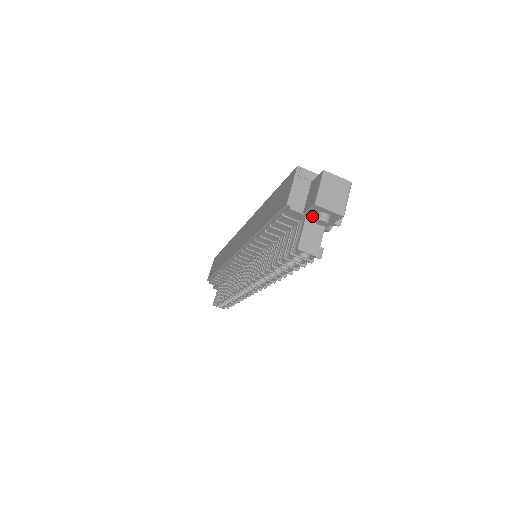
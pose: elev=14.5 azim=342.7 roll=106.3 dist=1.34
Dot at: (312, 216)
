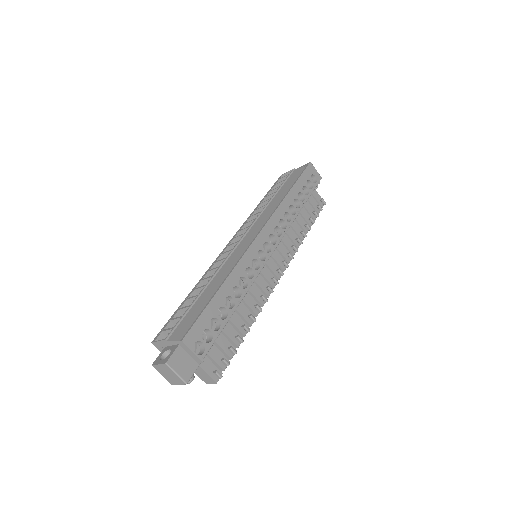
Dot at: occluded
